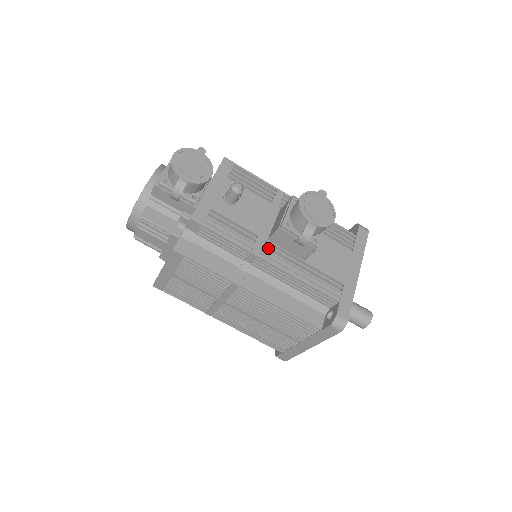
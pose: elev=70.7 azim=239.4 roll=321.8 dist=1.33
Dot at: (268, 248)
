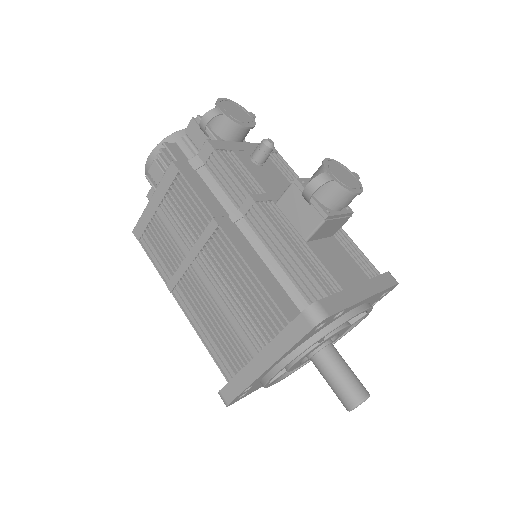
Dot at: (271, 209)
